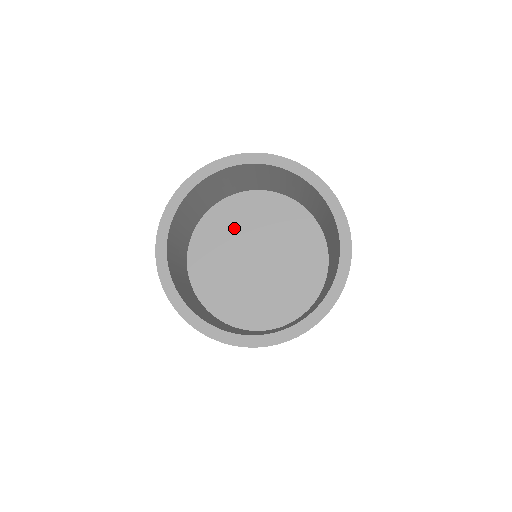
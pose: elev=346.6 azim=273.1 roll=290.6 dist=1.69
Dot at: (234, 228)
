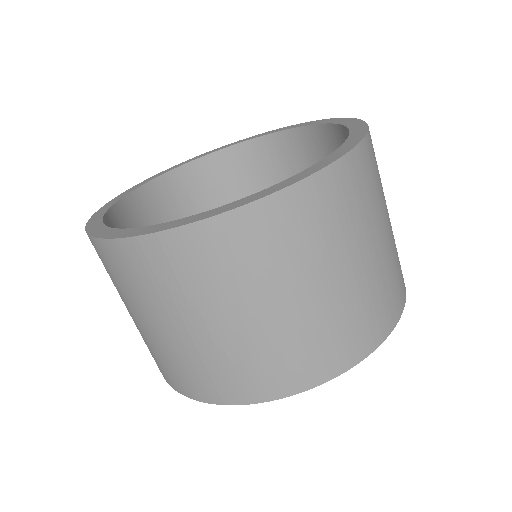
Dot at: occluded
